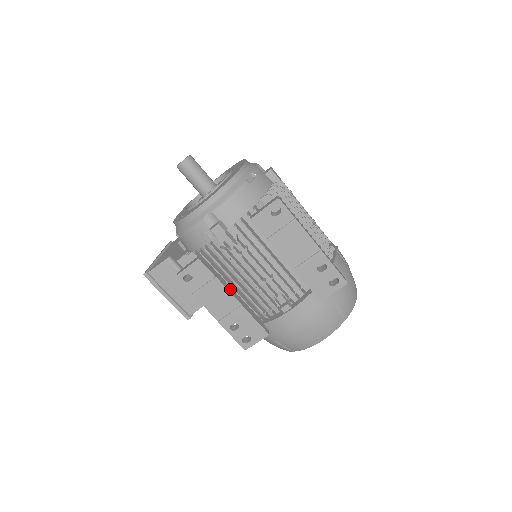
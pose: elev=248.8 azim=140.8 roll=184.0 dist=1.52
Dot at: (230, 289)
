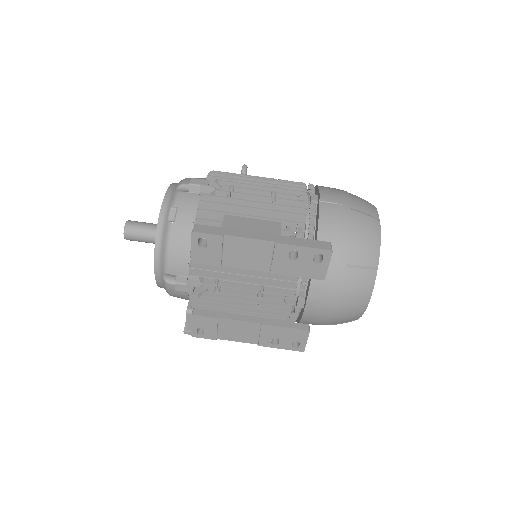
Dot at: (242, 316)
